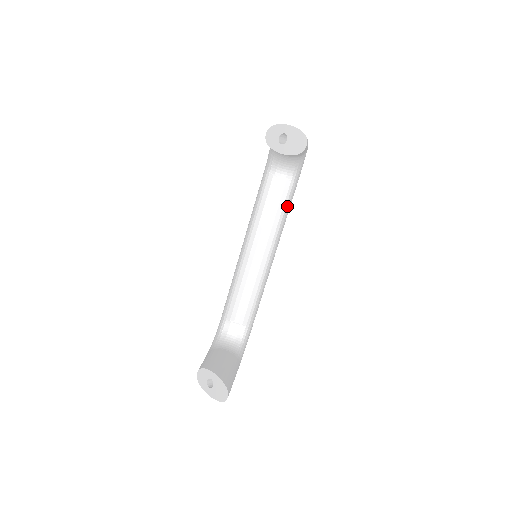
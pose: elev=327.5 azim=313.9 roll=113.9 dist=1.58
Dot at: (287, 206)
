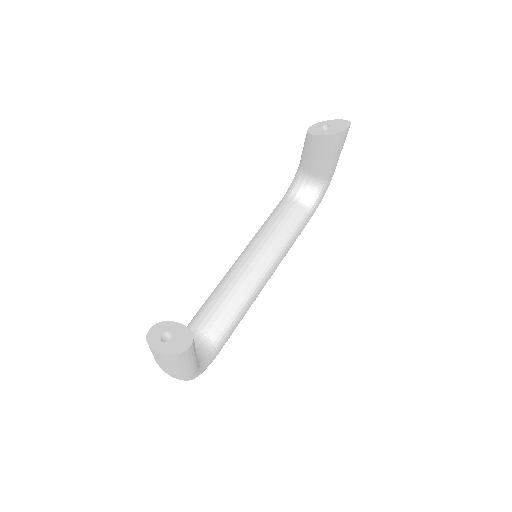
Dot at: (297, 231)
